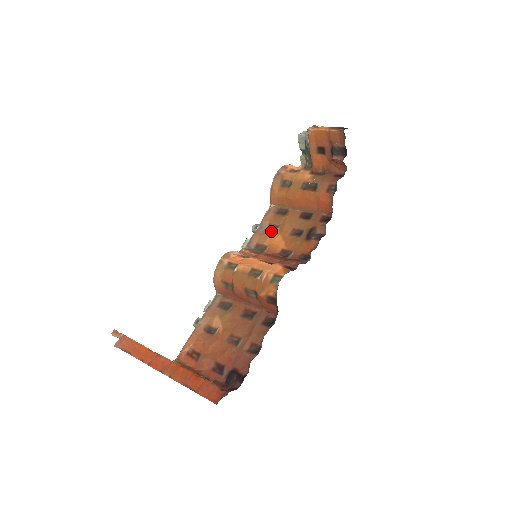
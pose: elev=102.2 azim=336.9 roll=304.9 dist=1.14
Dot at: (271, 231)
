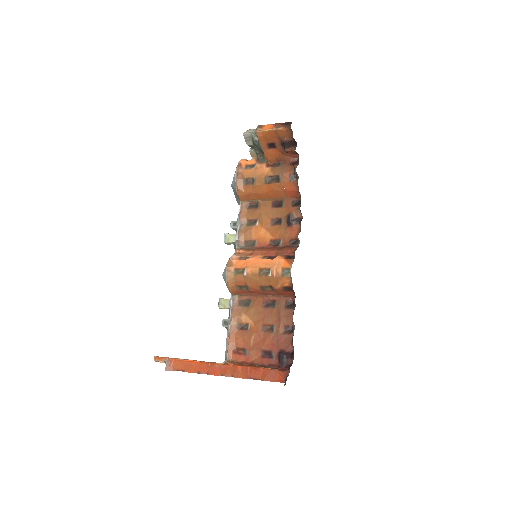
Dot at: (252, 226)
